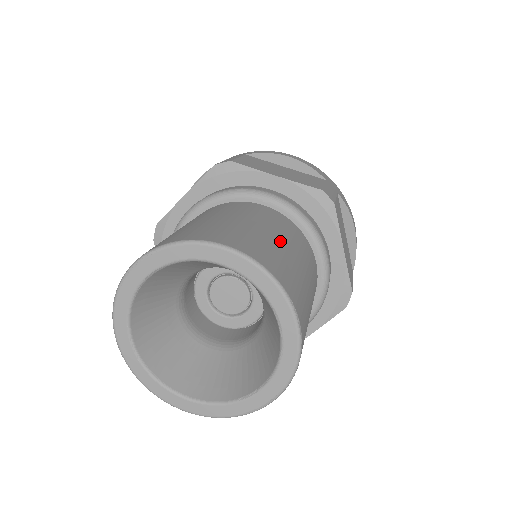
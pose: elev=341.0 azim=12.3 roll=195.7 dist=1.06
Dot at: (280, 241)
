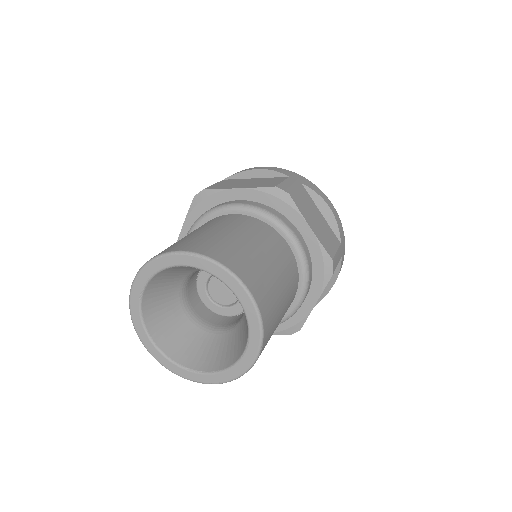
Dot at: (281, 290)
